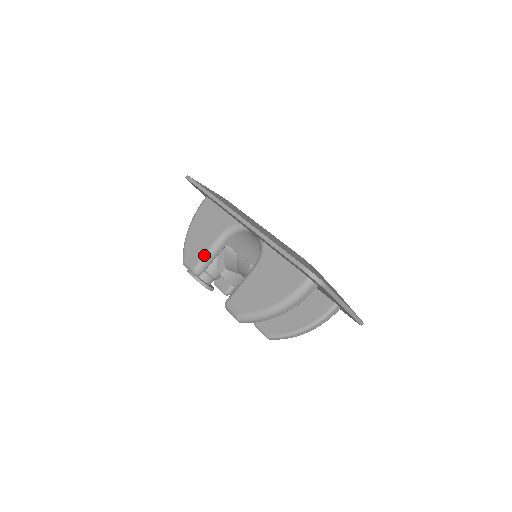
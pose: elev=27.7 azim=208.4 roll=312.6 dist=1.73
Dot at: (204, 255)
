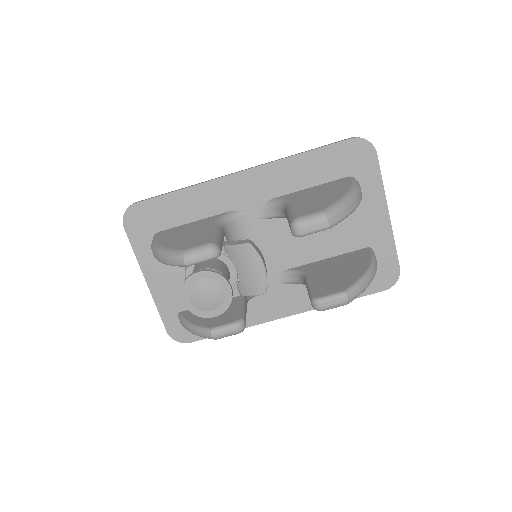
Dot at: (212, 234)
